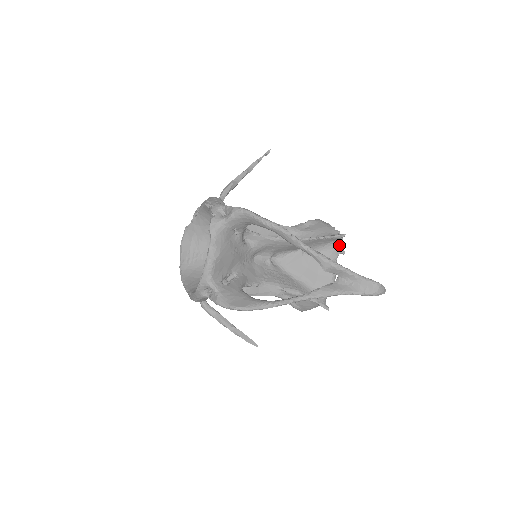
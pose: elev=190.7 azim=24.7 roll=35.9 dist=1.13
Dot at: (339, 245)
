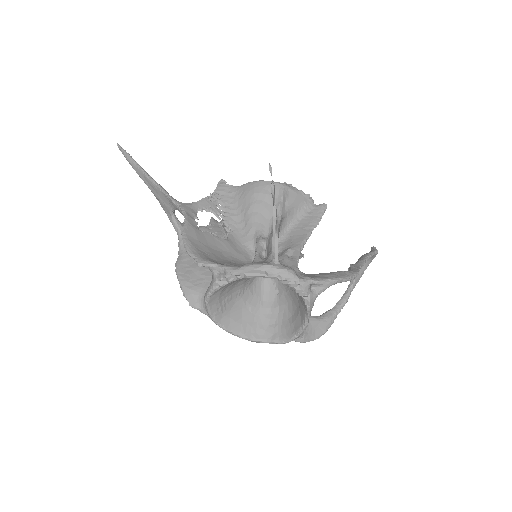
Dot at: occluded
